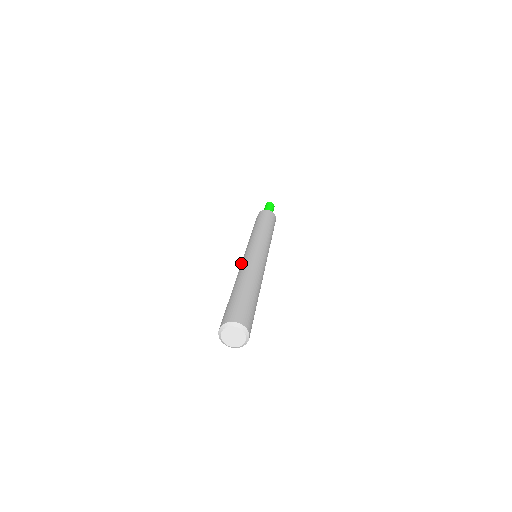
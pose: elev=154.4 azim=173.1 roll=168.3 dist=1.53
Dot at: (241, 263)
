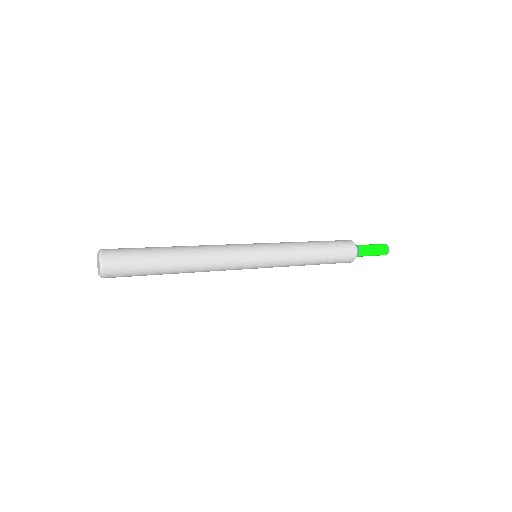
Dot at: occluded
